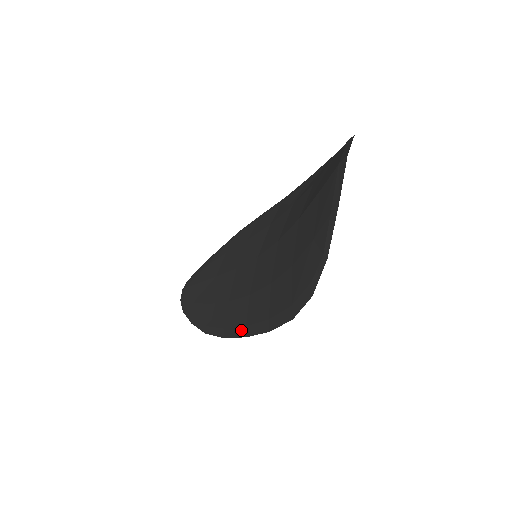
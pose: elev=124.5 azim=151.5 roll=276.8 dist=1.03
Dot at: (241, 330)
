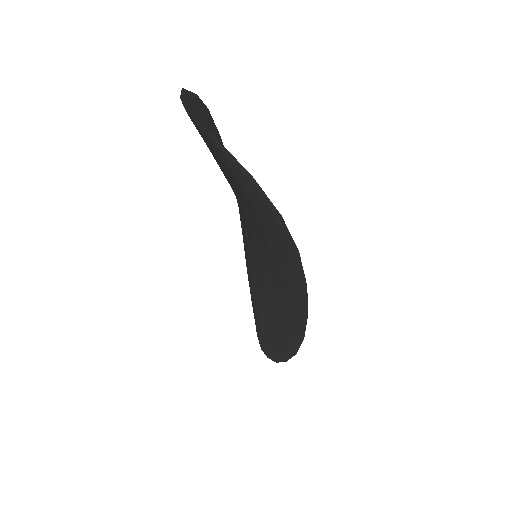
Dot at: (301, 315)
